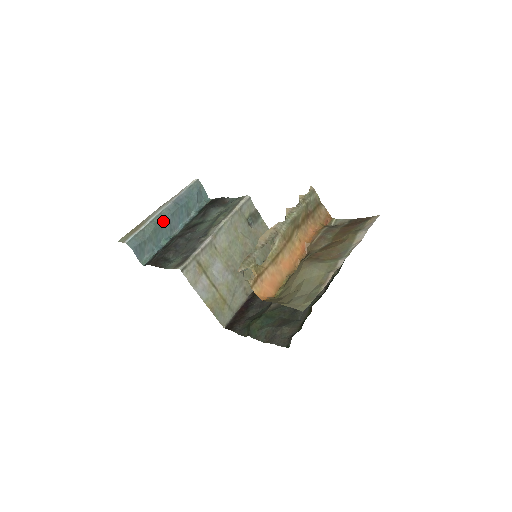
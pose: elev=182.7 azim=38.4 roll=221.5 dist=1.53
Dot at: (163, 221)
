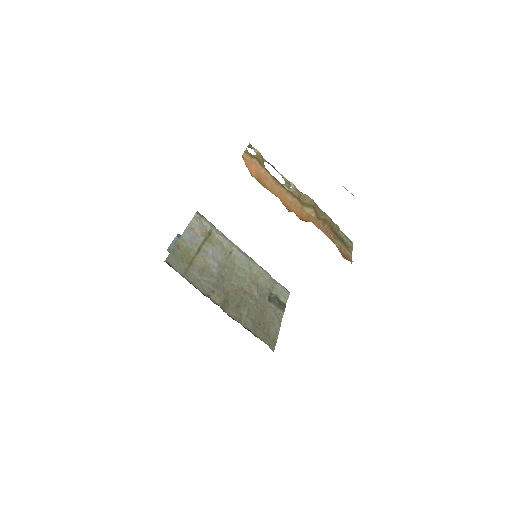
Dot at: occluded
